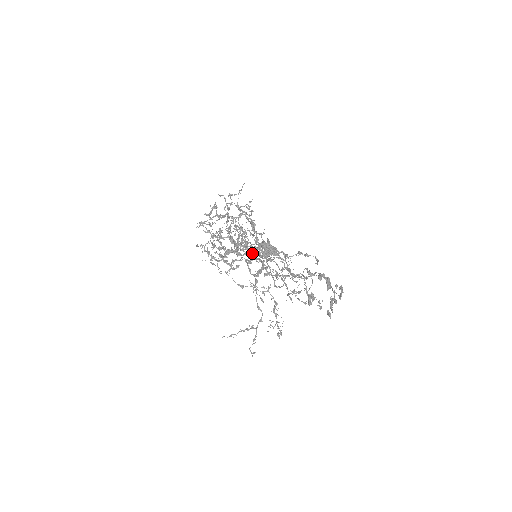
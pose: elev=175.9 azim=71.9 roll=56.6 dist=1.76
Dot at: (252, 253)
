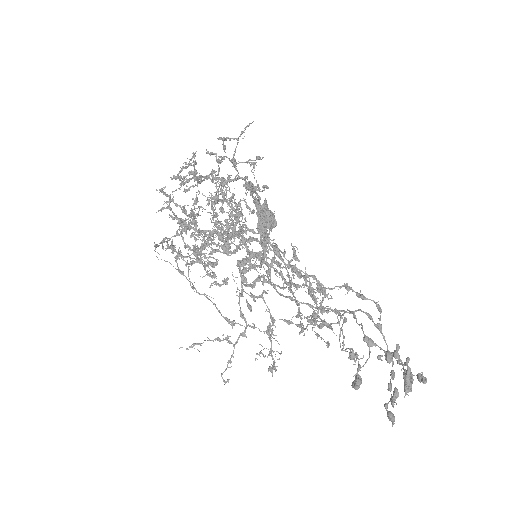
Dot at: (248, 246)
